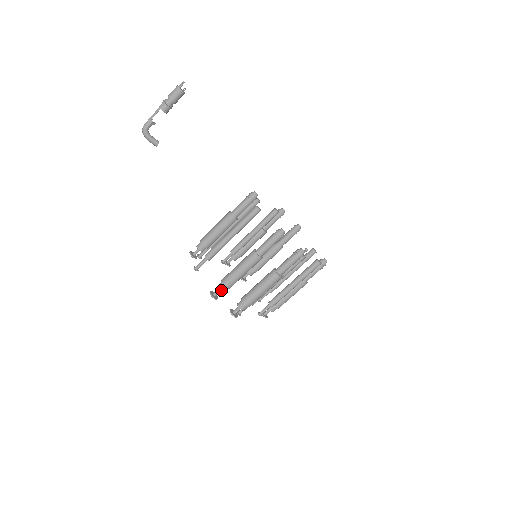
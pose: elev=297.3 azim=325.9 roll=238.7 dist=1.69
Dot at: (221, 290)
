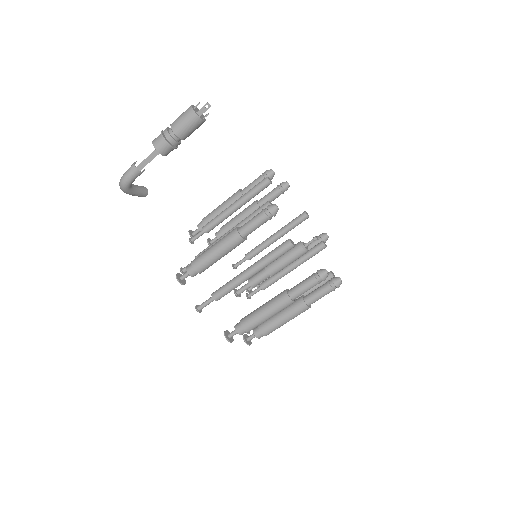
Dot at: occluded
